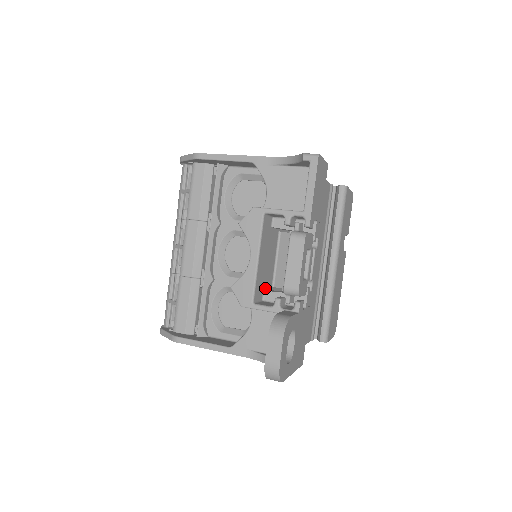
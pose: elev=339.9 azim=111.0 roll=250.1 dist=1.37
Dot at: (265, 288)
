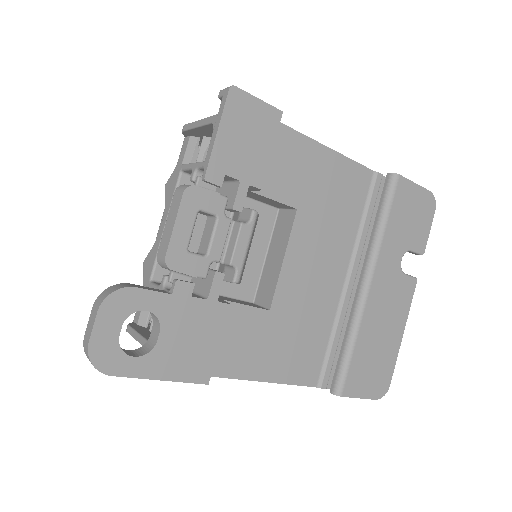
Dot at: occluded
